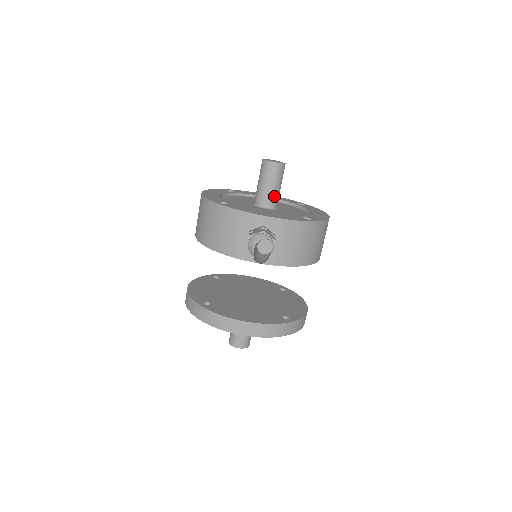
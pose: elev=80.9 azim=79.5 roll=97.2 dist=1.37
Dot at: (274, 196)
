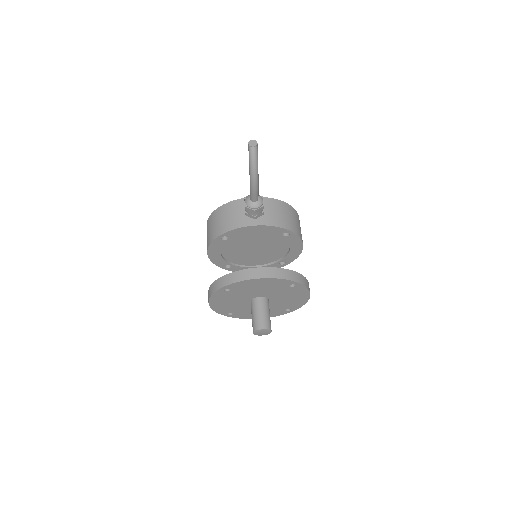
Dot at: occluded
